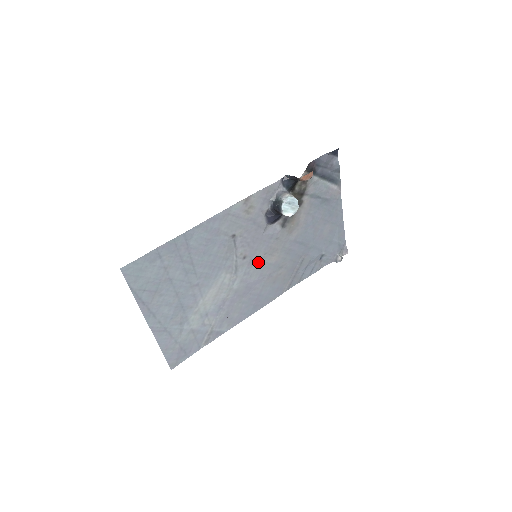
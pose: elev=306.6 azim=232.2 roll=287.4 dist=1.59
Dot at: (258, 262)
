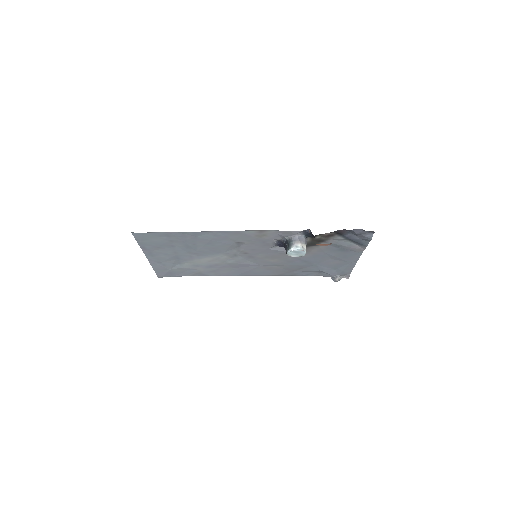
Dot at: (257, 258)
